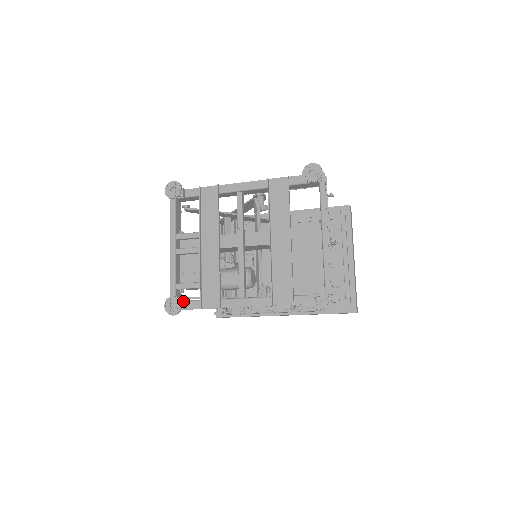
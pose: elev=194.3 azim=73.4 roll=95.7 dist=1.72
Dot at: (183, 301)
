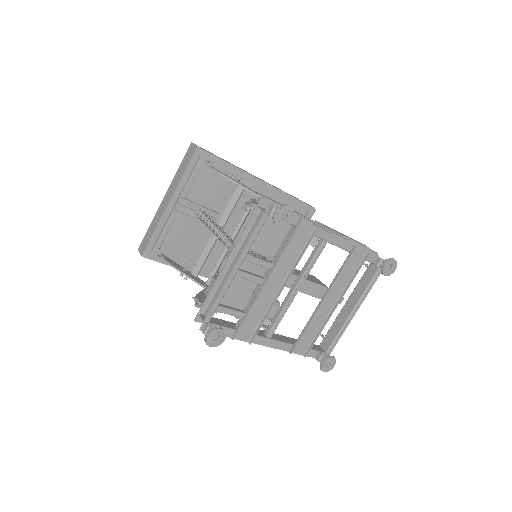
Dot at: occluded
